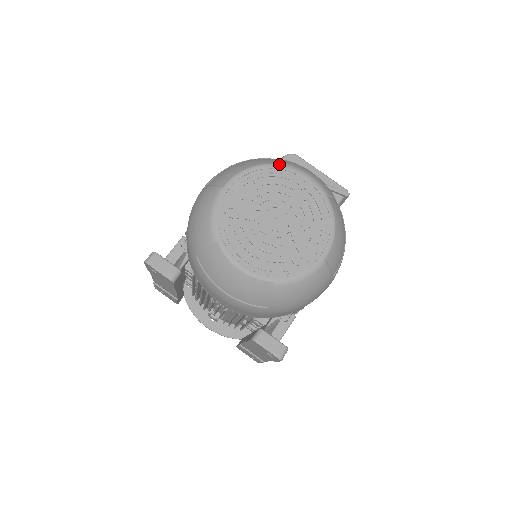
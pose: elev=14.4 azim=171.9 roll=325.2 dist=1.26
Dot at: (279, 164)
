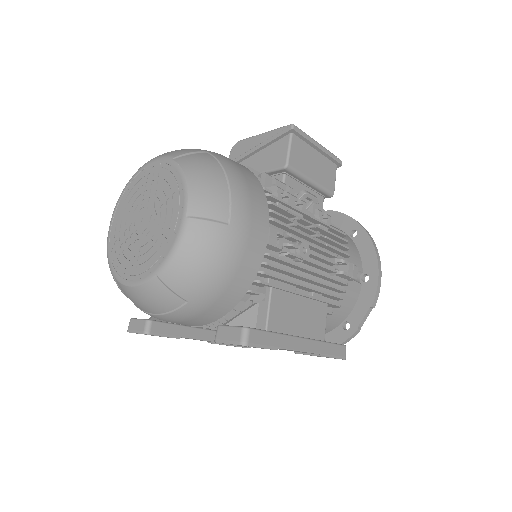
Dot at: (135, 173)
